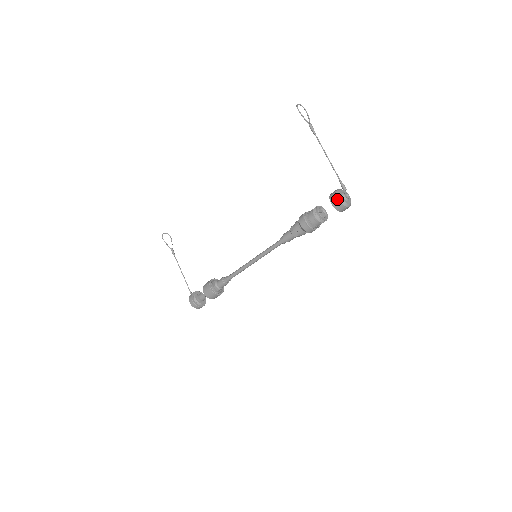
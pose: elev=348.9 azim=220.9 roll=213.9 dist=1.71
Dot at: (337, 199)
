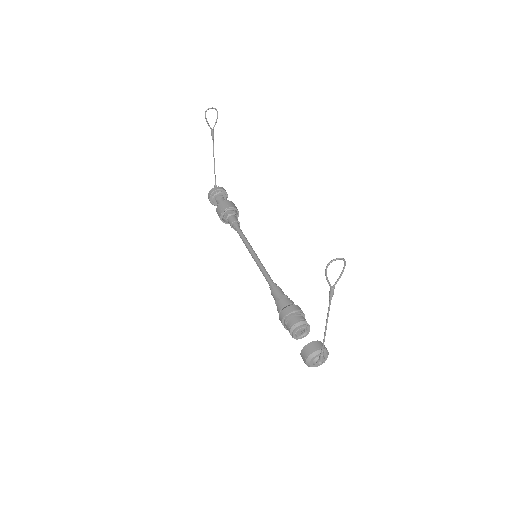
Dot at: (305, 361)
